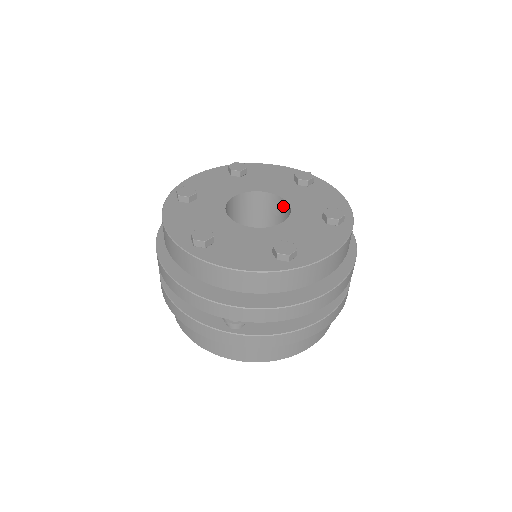
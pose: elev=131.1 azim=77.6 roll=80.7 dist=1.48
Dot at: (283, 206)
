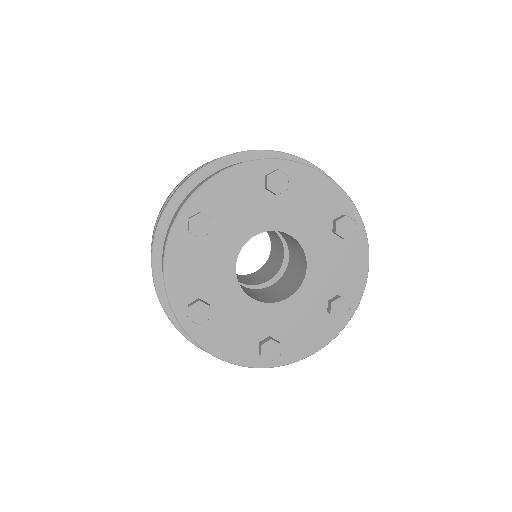
Dot at: occluded
